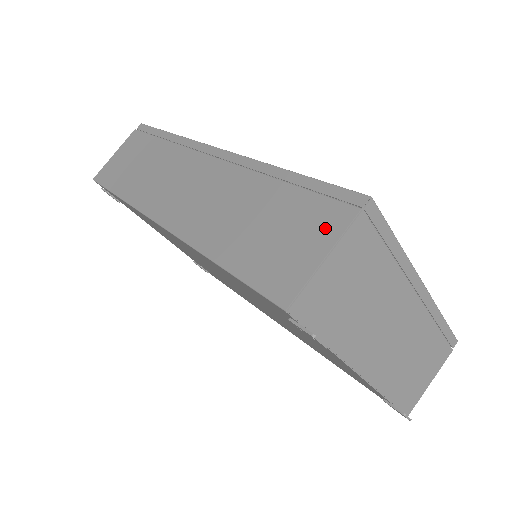
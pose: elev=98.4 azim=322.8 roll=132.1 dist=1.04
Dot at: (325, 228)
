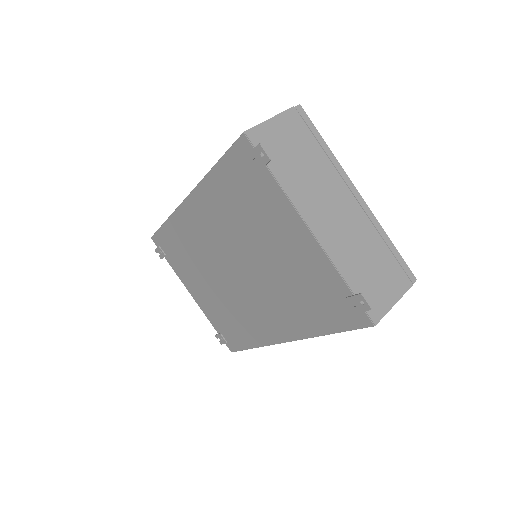
Dot at: occluded
